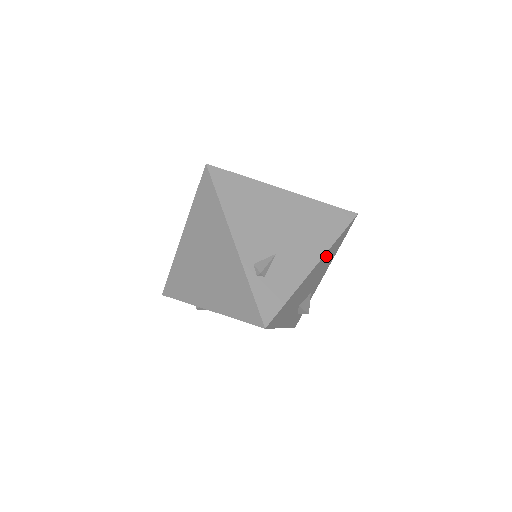
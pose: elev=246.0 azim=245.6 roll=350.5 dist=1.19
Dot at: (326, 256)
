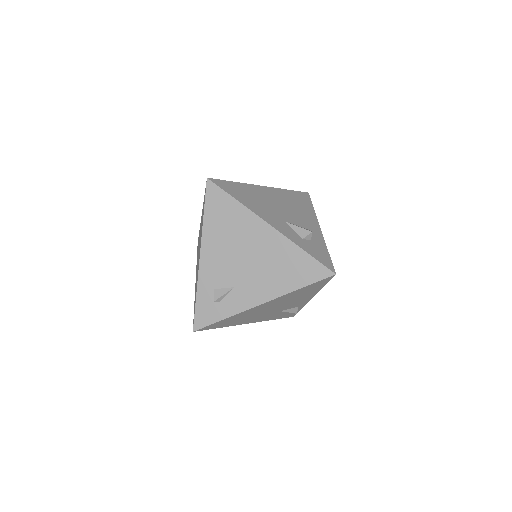
Dot at: (282, 195)
